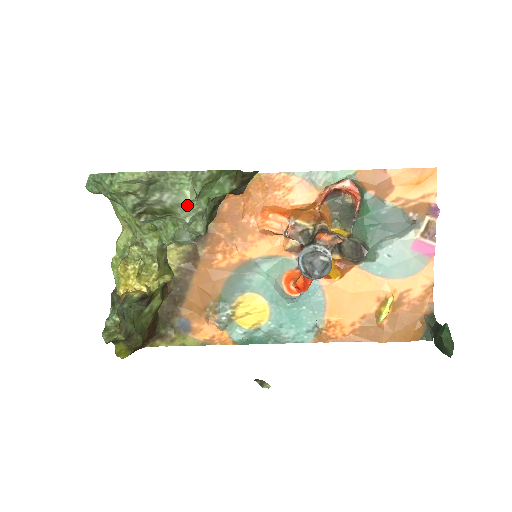
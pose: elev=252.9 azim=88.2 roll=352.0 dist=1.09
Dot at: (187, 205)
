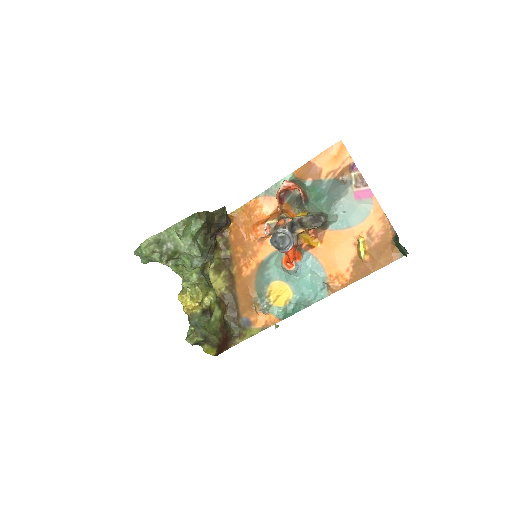
Dot at: (180, 244)
